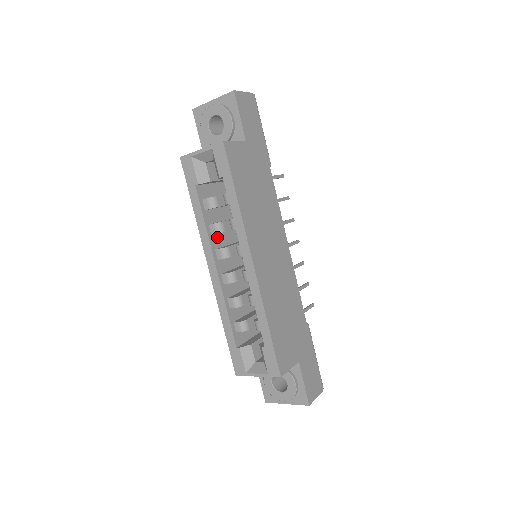
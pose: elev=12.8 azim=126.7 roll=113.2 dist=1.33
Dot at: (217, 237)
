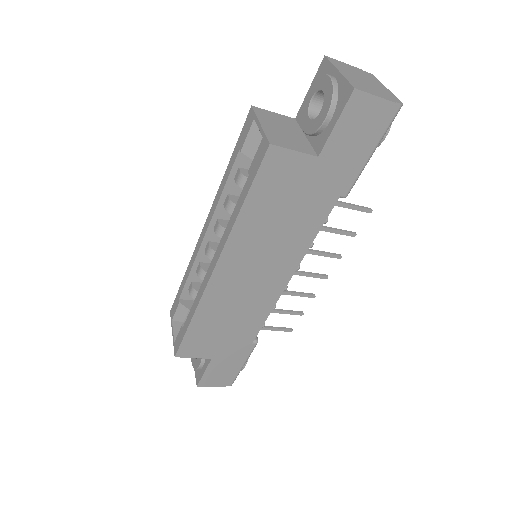
Dot at: occluded
